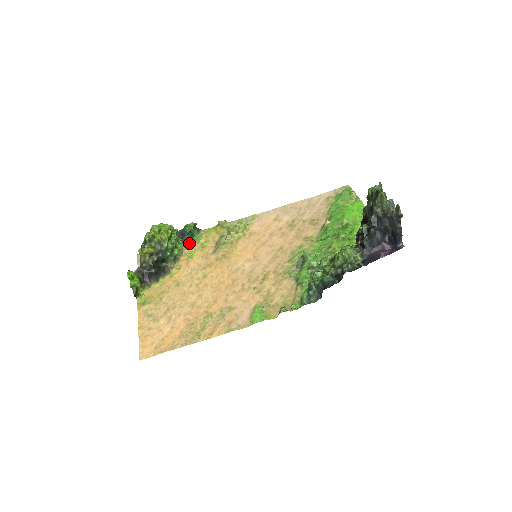
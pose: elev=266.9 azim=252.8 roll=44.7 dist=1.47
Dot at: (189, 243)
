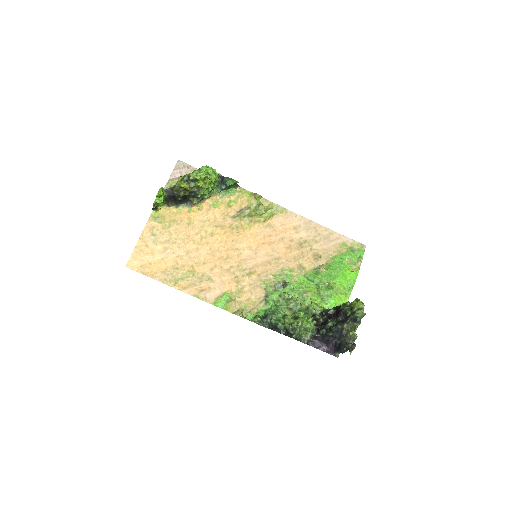
Dot at: (222, 191)
